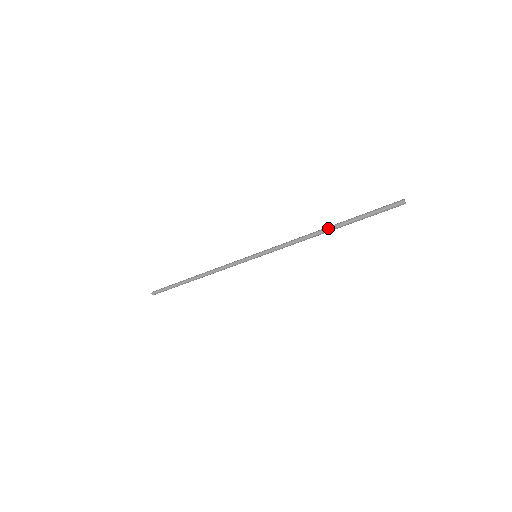
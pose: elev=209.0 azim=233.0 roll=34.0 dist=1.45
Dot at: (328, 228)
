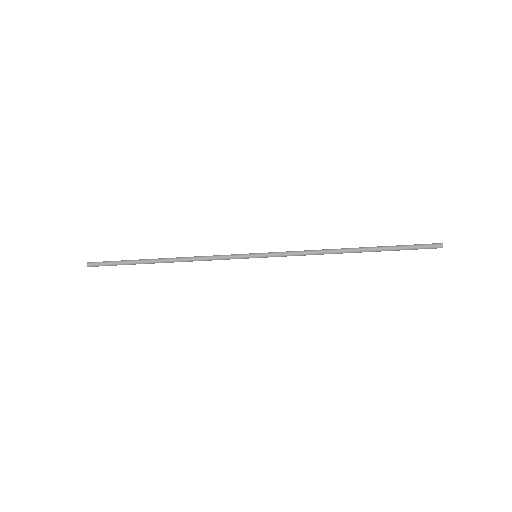
Dot at: (355, 250)
